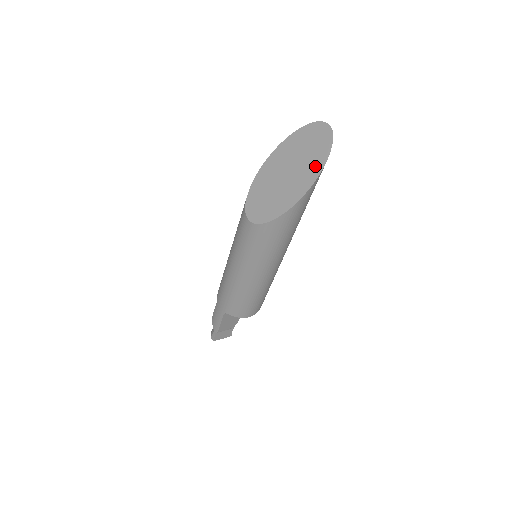
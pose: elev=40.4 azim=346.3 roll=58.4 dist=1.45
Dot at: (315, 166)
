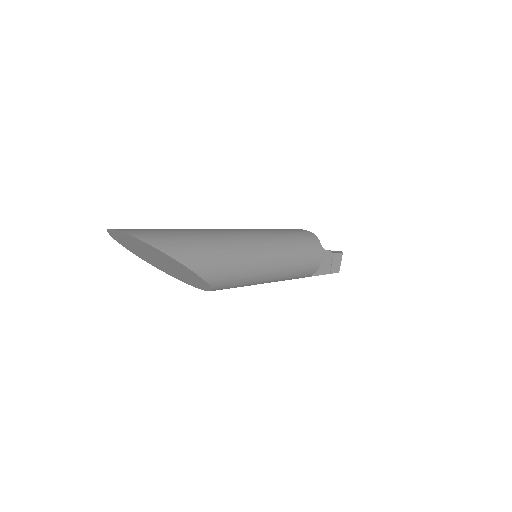
Dot at: (156, 252)
